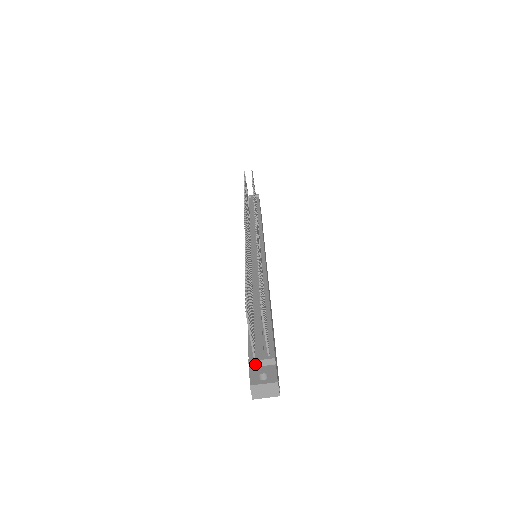
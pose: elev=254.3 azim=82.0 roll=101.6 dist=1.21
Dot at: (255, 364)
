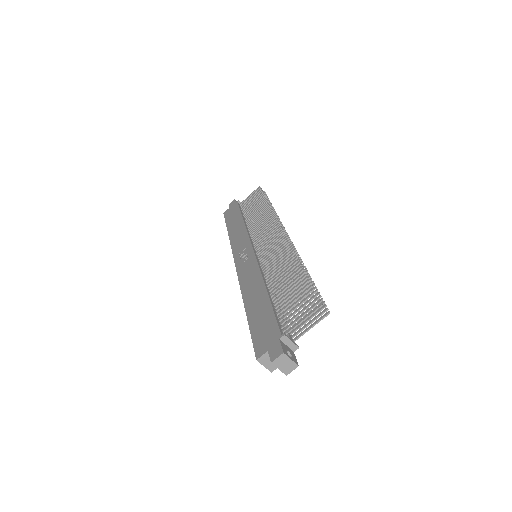
Dot at: (285, 340)
